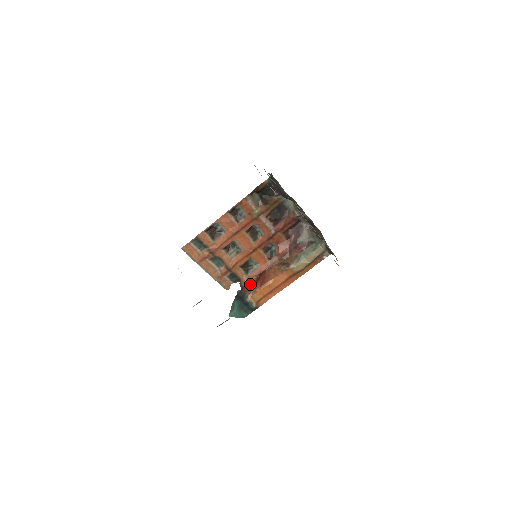
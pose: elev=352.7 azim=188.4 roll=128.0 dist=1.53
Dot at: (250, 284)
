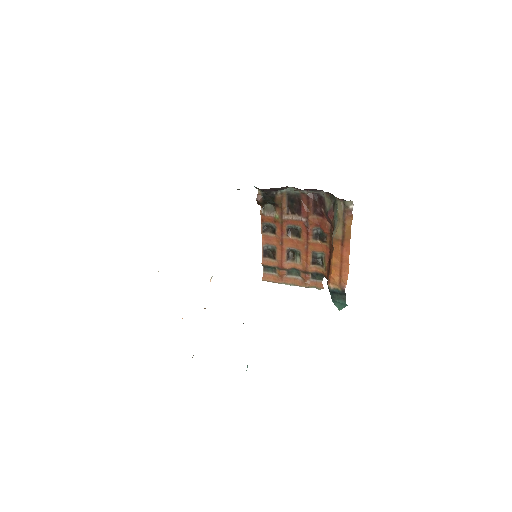
Dot at: (327, 273)
